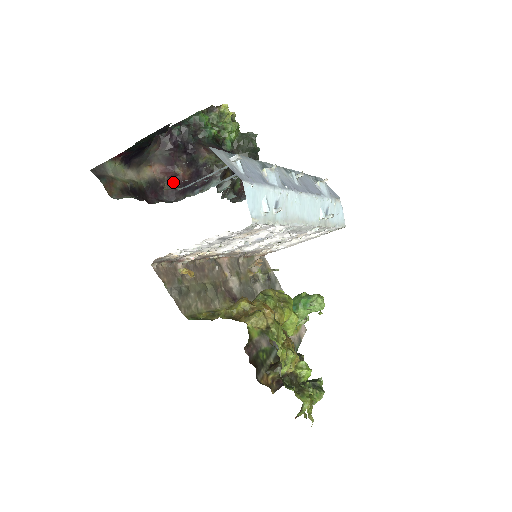
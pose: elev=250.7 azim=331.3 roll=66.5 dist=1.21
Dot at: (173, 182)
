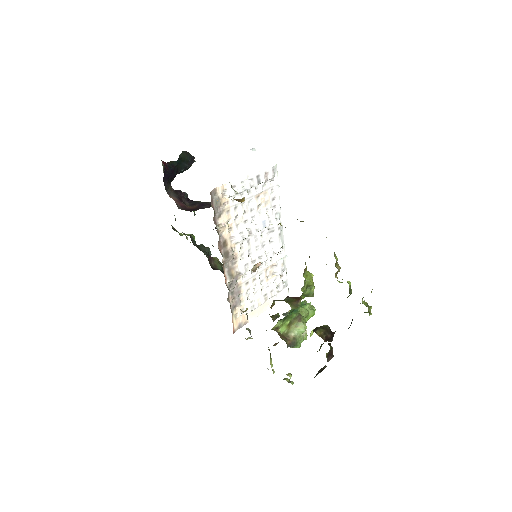
Dot at: (184, 209)
